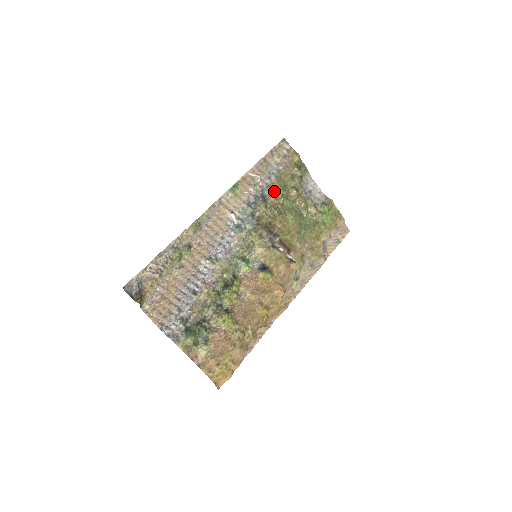
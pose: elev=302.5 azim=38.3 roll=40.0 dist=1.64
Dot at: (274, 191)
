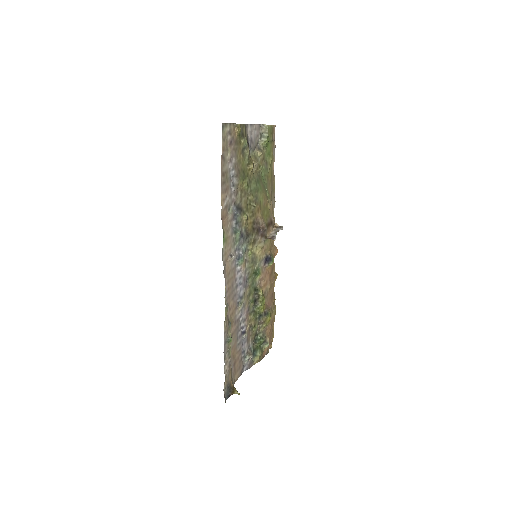
Dot at: (241, 191)
